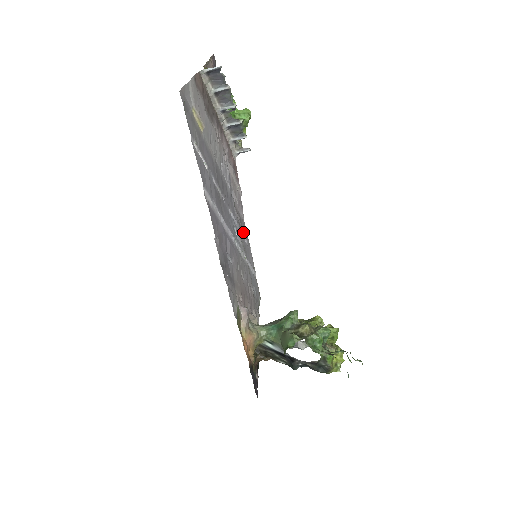
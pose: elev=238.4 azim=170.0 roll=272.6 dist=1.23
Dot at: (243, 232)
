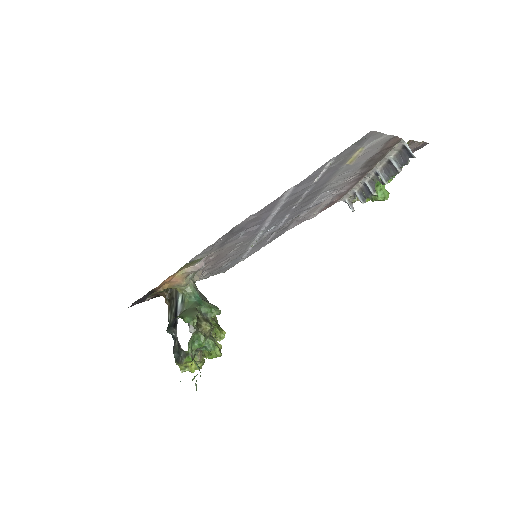
Dot at: (275, 234)
